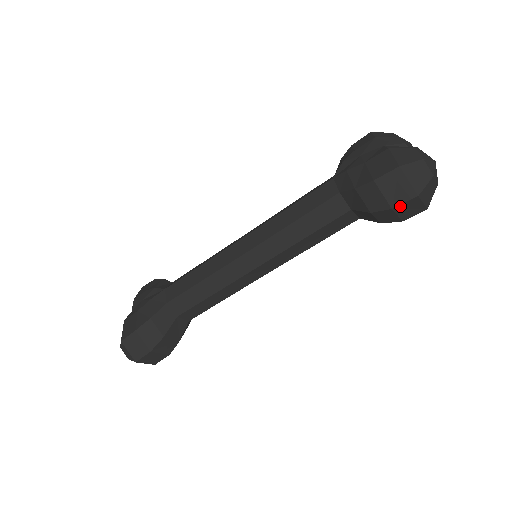
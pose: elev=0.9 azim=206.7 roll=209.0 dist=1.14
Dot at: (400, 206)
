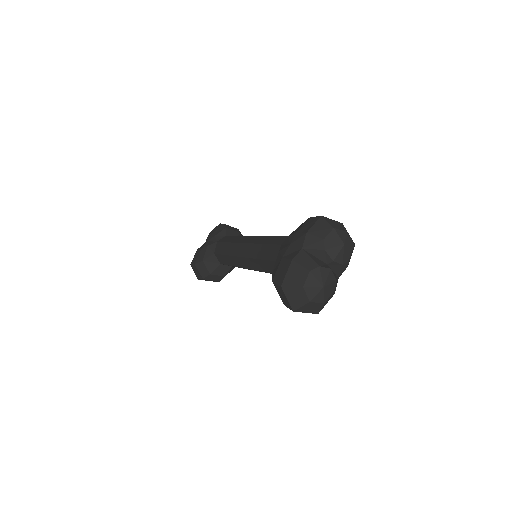
Dot at: occluded
